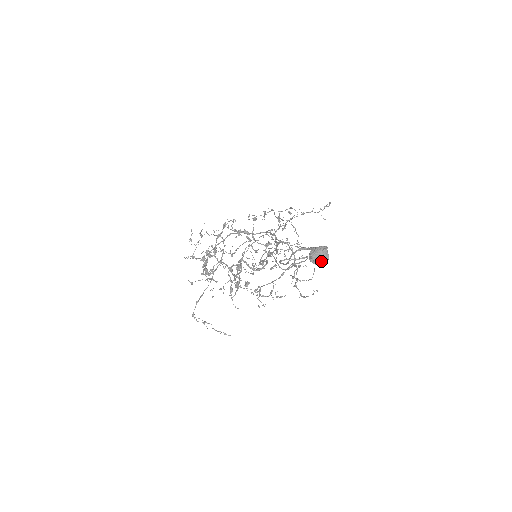
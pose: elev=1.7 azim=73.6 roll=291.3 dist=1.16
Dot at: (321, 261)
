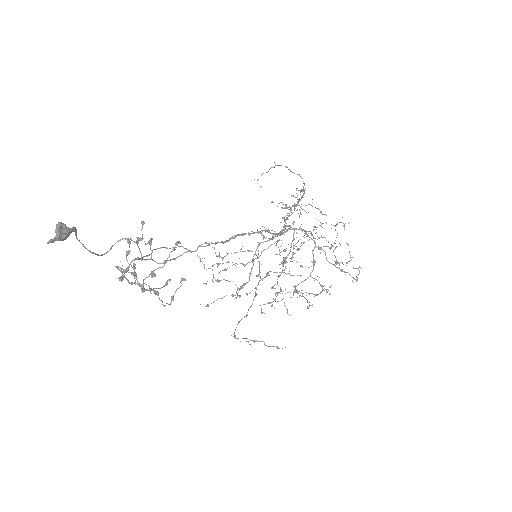
Dot at: (56, 238)
